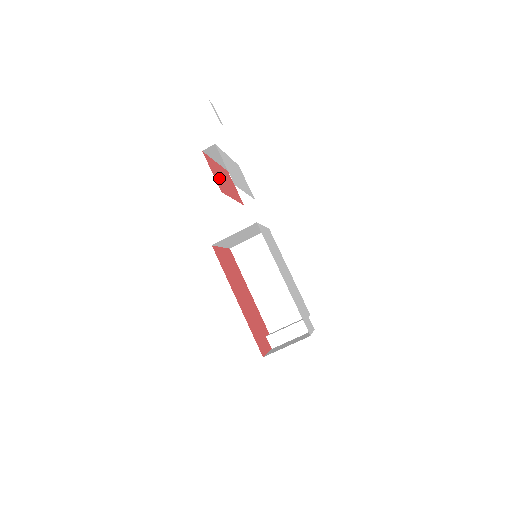
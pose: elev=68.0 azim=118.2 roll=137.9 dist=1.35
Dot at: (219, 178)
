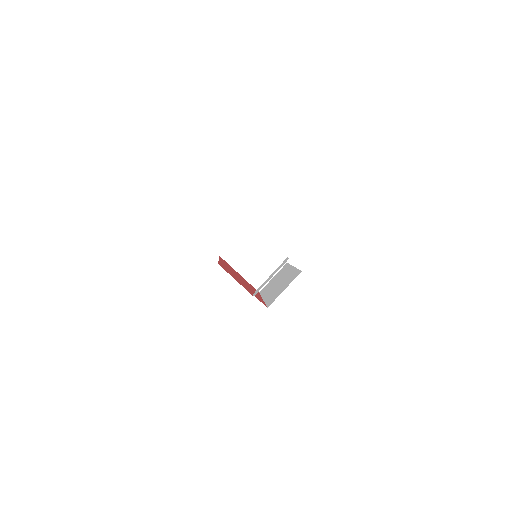
Dot at: occluded
